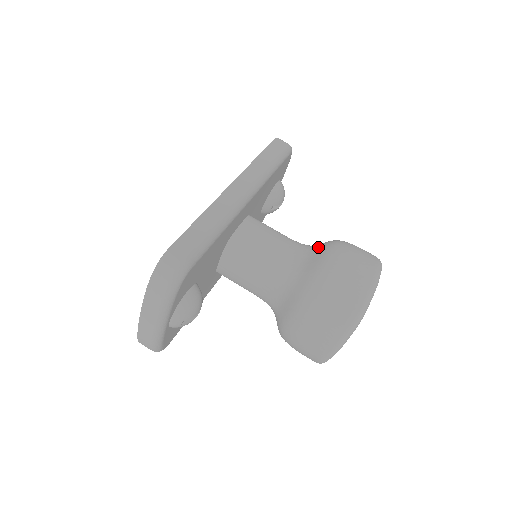
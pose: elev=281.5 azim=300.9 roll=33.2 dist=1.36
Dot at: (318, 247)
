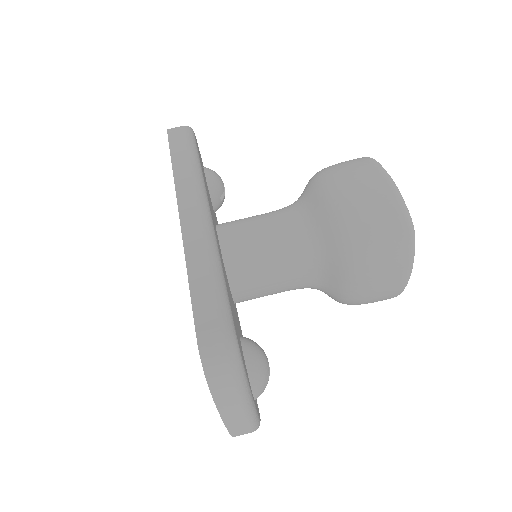
Dot at: (307, 196)
